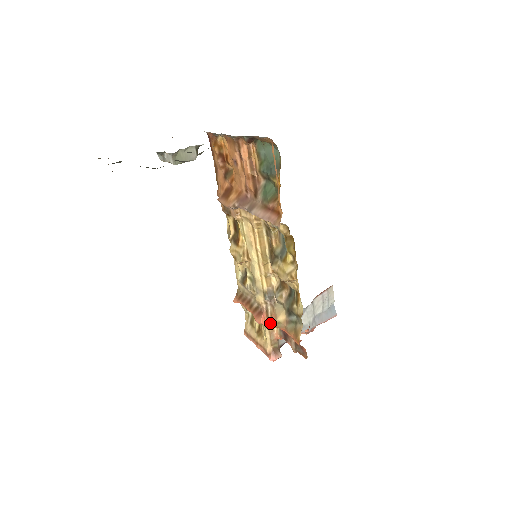
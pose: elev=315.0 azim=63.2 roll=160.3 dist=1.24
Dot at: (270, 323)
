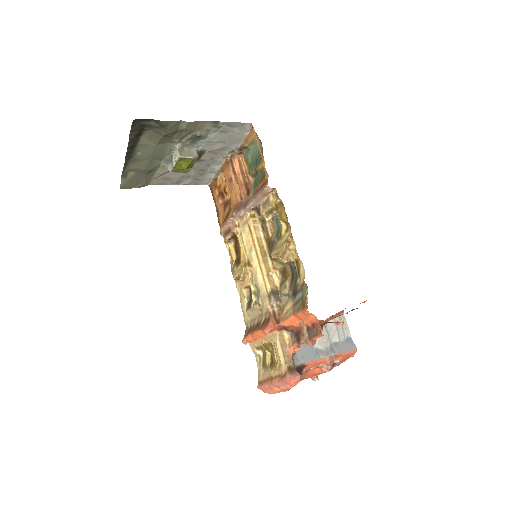
Dot at: (278, 321)
